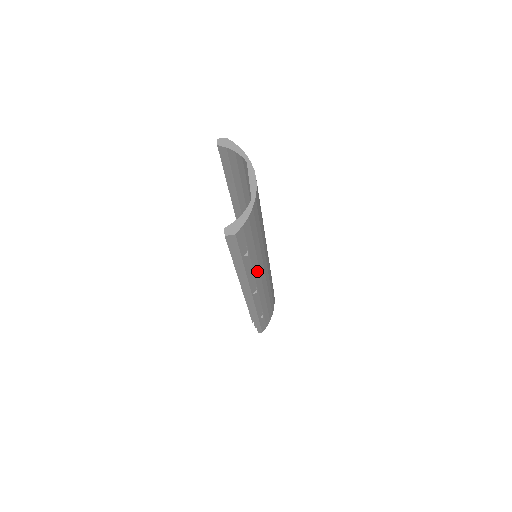
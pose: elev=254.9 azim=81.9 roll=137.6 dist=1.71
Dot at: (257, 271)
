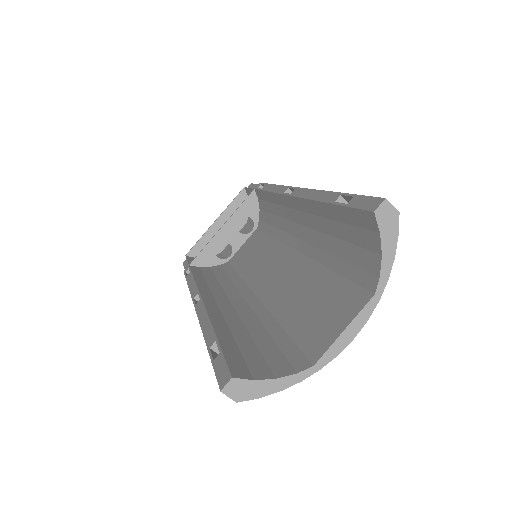
Dot at: occluded
